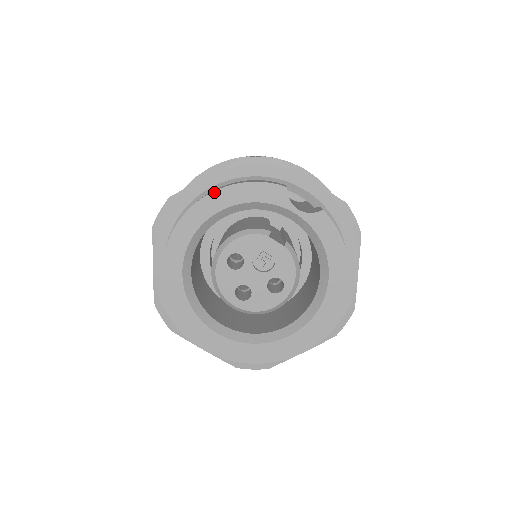
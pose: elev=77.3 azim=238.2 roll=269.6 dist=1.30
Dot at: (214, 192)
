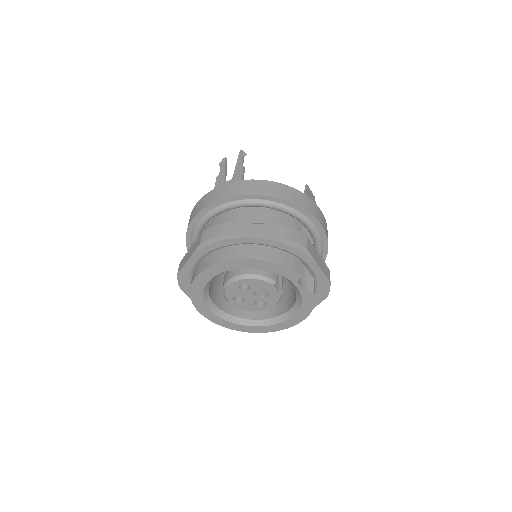
Dot at: (255, 260)
